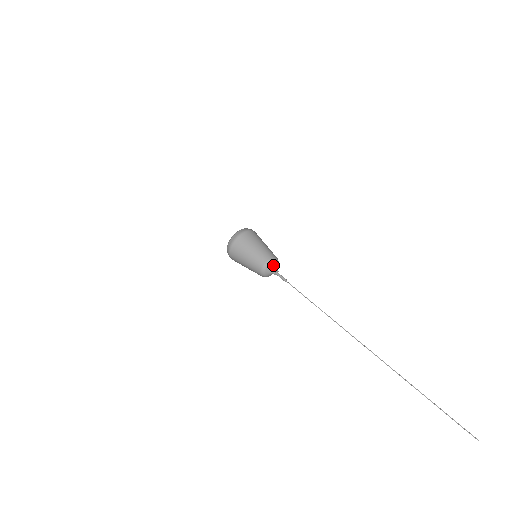
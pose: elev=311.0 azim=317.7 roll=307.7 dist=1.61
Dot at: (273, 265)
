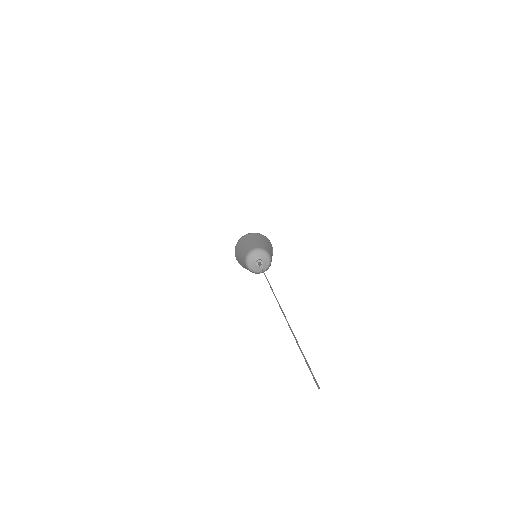
Dot at: (265, 257)
